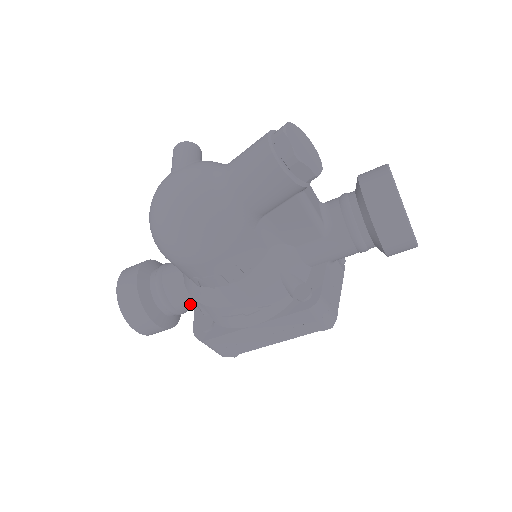
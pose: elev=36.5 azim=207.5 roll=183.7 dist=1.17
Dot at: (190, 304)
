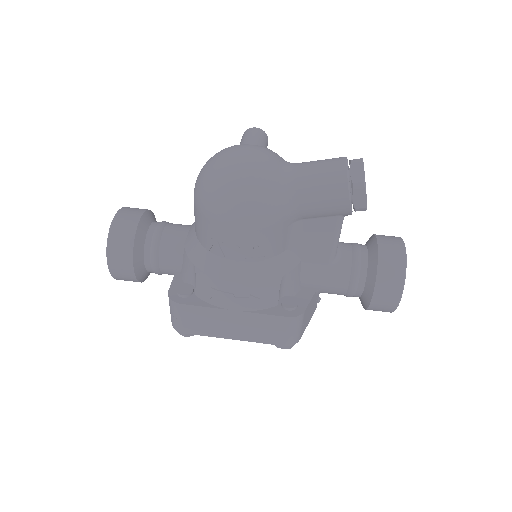
Dot at: (176, 267)
